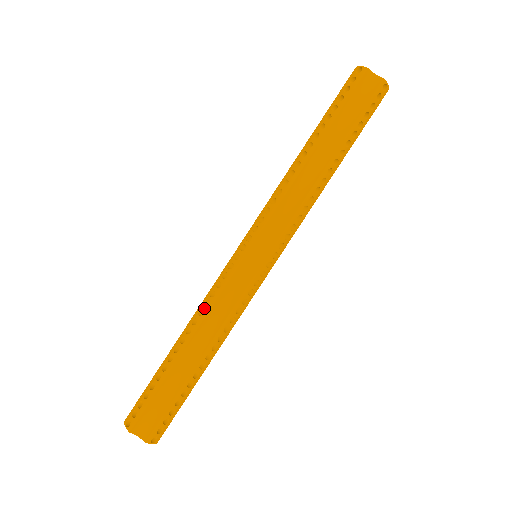
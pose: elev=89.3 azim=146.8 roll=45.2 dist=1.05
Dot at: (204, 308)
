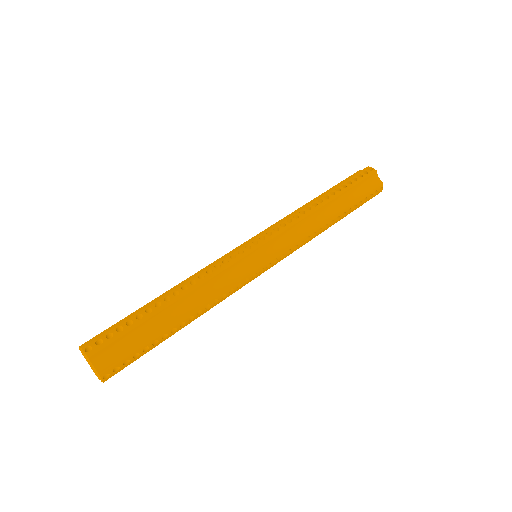
Dot at: (206, 274)
